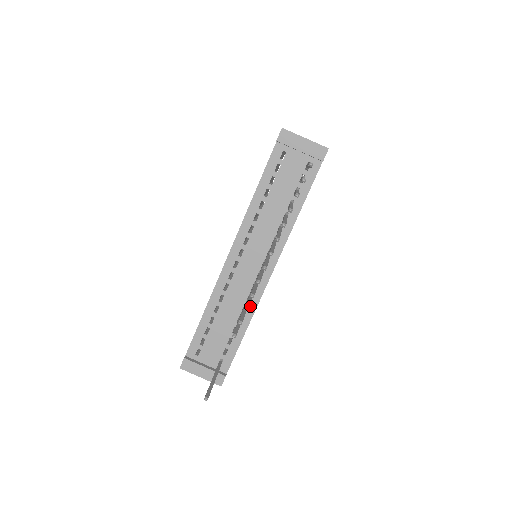
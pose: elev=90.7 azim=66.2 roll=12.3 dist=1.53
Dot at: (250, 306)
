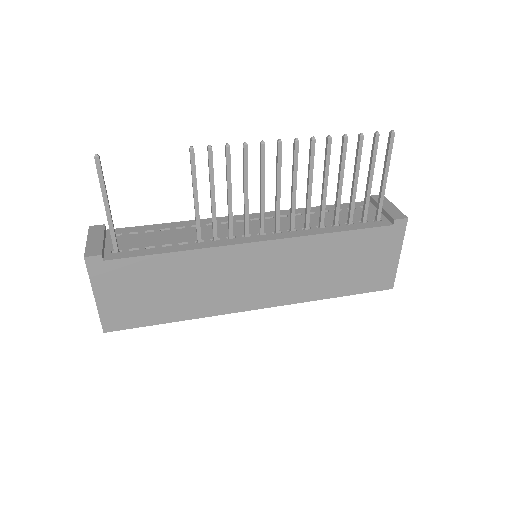
Dot at: (206, 243)
